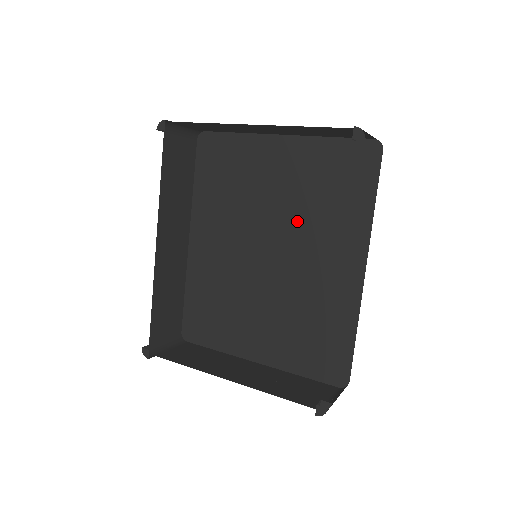
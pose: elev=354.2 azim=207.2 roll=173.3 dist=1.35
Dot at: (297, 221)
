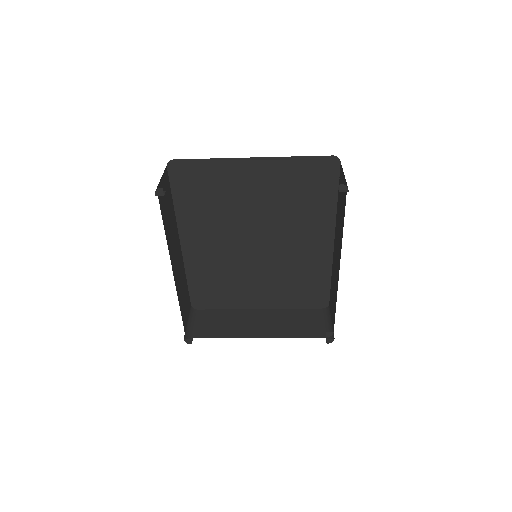
Dot at: (277, 218)
